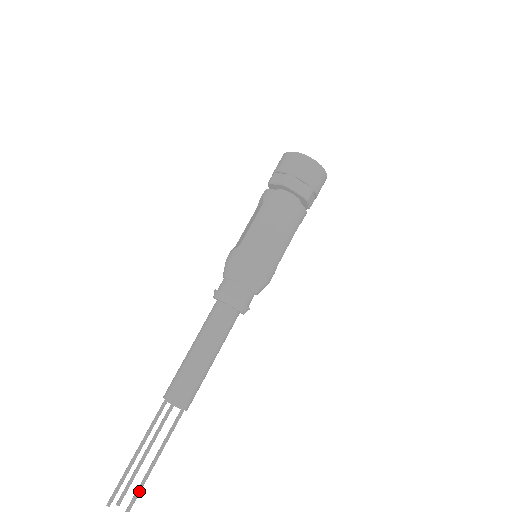
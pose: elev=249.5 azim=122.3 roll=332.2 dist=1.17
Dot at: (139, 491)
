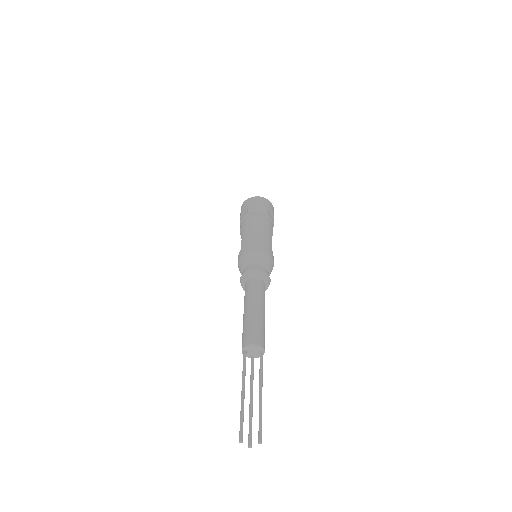
Dot at: (261, 420)
